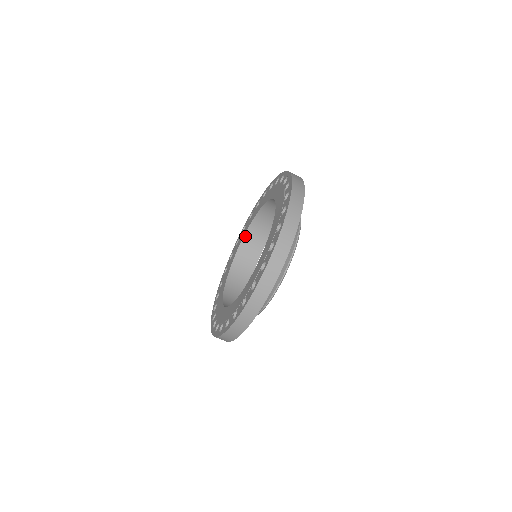
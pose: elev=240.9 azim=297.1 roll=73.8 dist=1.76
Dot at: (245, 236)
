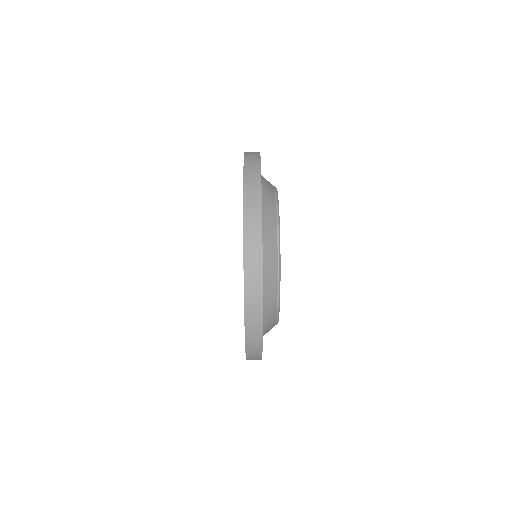
Dot at: occluded
